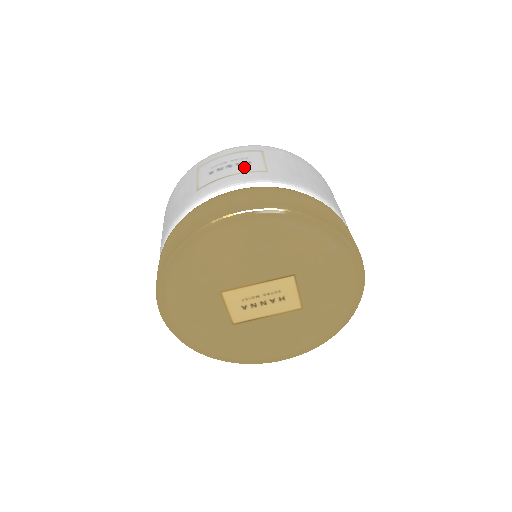
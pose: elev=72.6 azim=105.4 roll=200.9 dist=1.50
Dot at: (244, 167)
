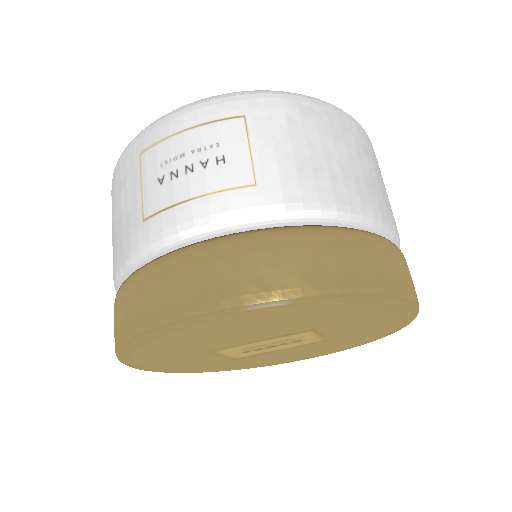
Dot at: (214, 175)
